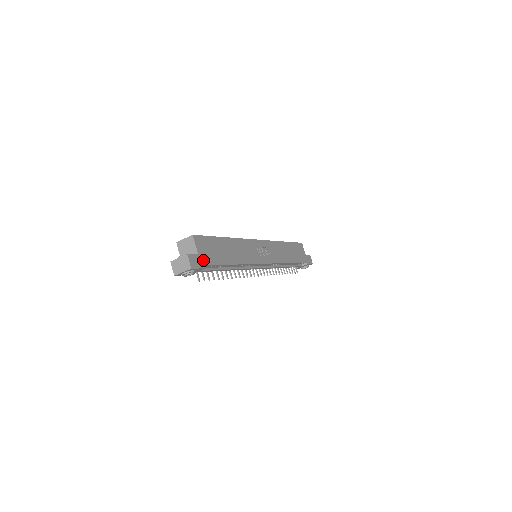
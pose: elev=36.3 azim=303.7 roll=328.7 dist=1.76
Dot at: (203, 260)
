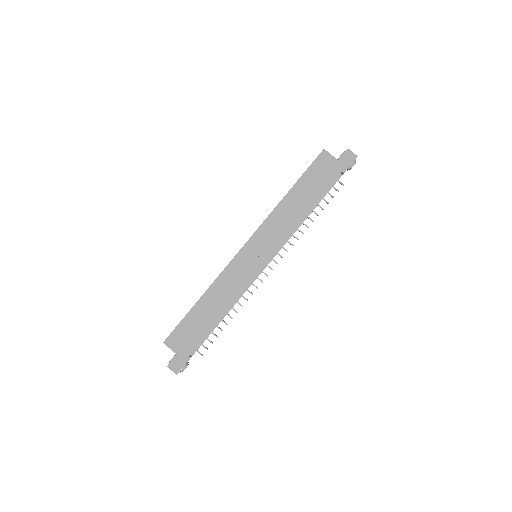
Dot at: (184, 354)
